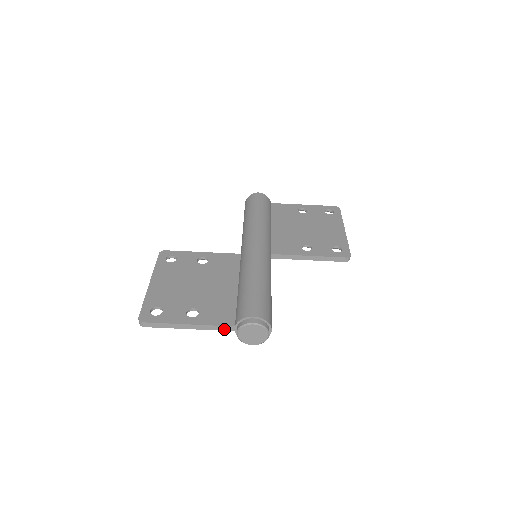
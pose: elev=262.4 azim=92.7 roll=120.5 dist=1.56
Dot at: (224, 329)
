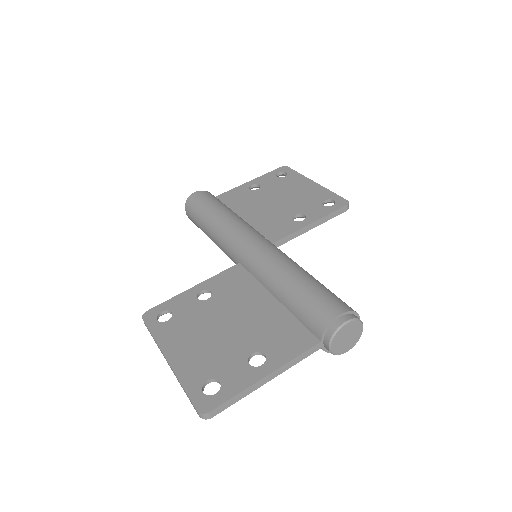
Dot at: (309, 353)
